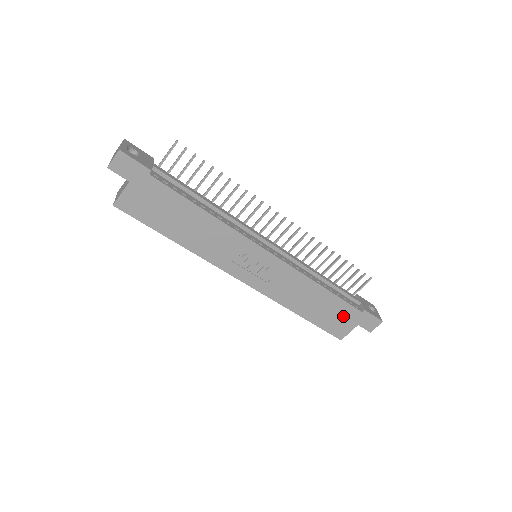
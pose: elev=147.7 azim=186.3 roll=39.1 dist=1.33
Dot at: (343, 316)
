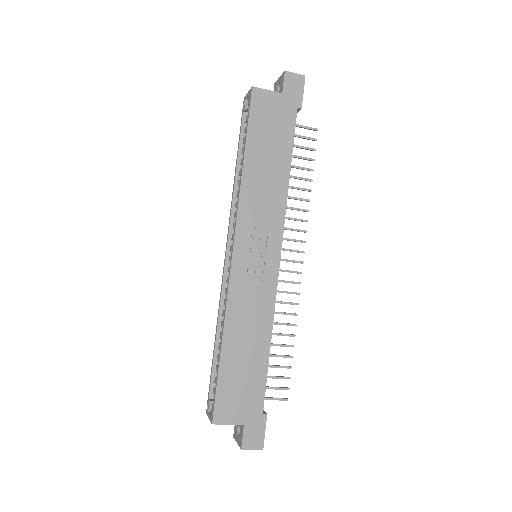
Dot at: (246, 397)
